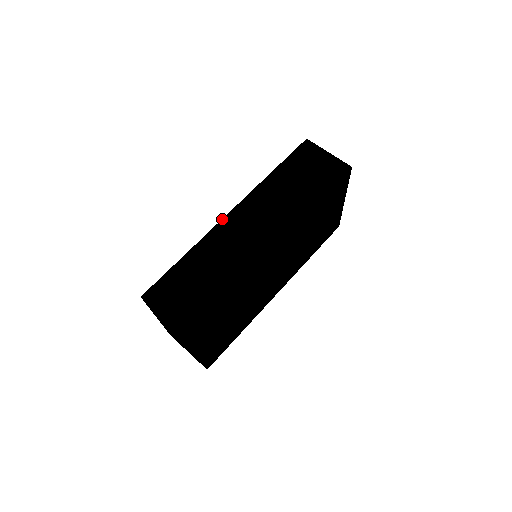
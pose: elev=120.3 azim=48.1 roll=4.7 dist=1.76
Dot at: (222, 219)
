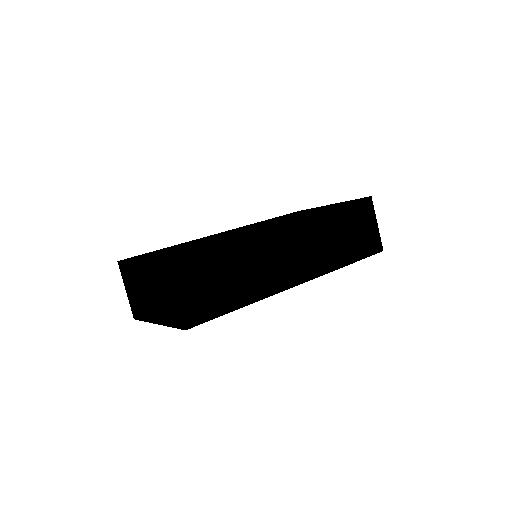
Dot at: (275, 224)
